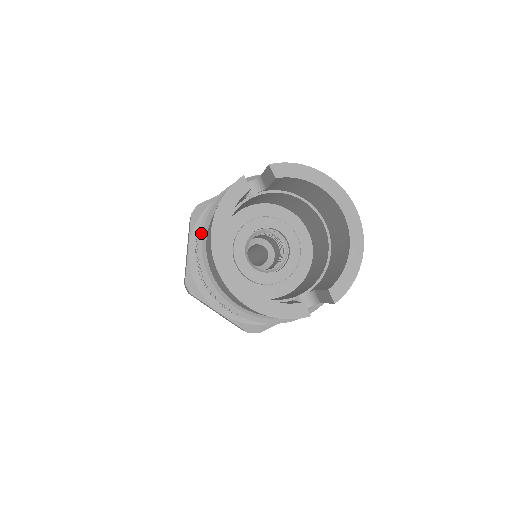
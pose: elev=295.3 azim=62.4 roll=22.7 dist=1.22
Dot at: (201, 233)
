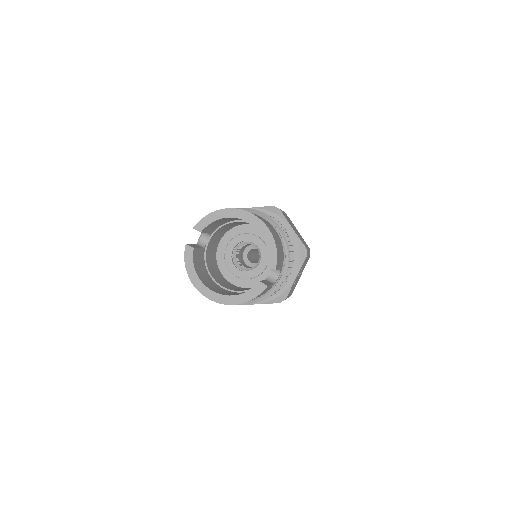
Dot at: occluded
